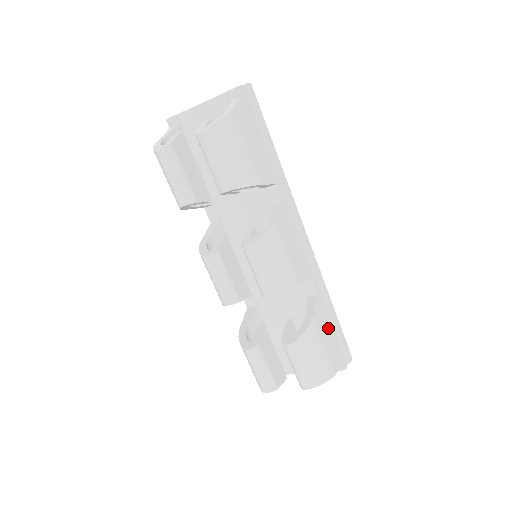
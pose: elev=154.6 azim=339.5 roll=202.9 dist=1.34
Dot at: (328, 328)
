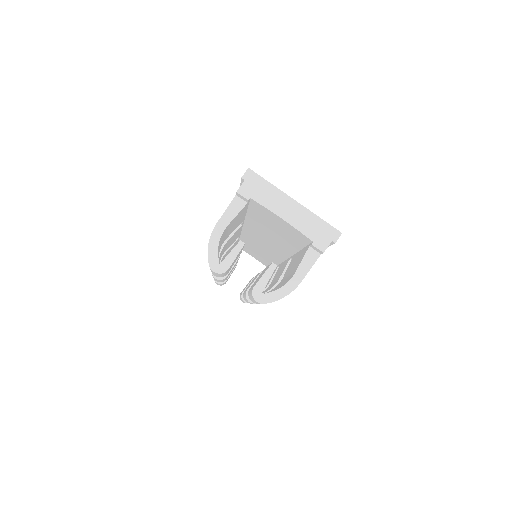
Dot at: occluded
